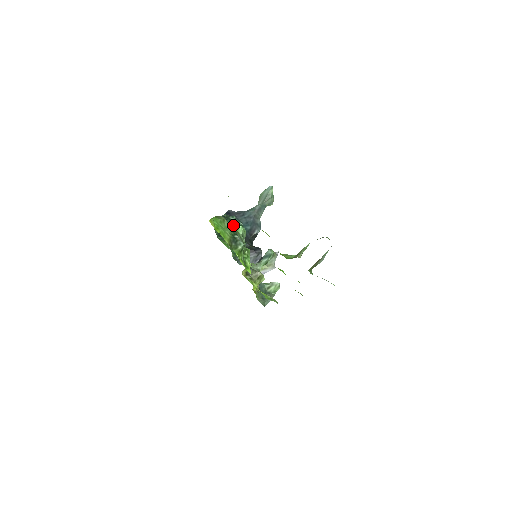
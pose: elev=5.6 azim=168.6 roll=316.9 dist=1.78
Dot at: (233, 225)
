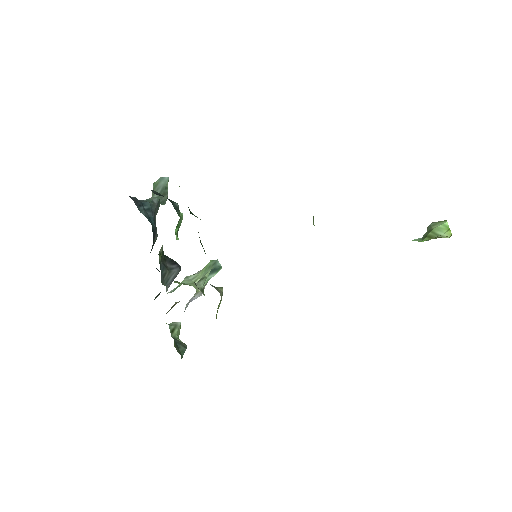
Dot at: occluded
